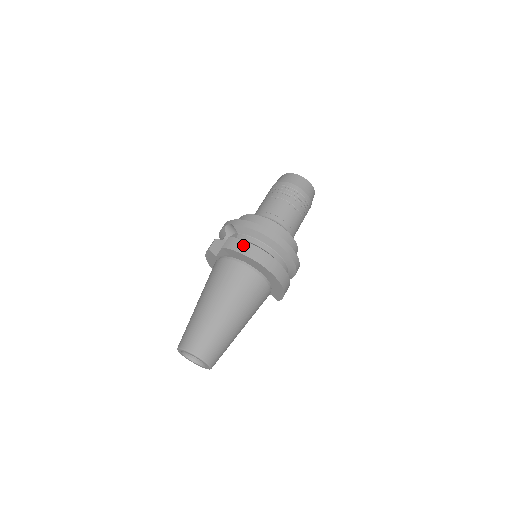
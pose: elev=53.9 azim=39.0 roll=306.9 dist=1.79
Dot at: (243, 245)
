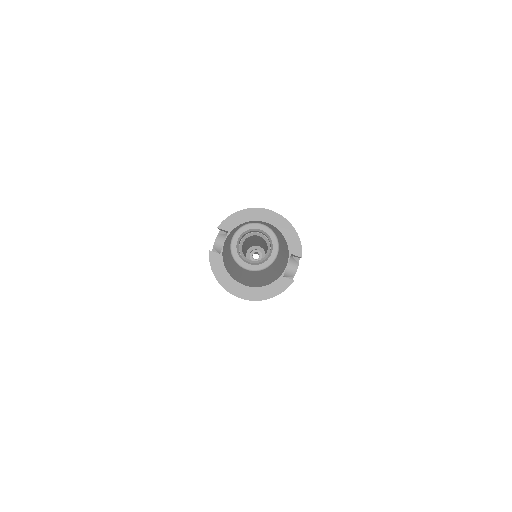
Dot at: occluded
